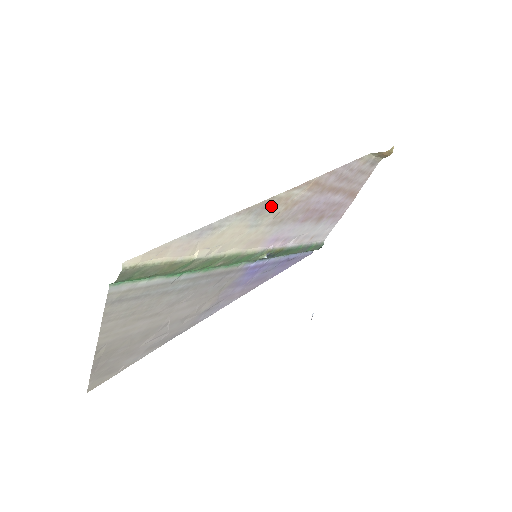
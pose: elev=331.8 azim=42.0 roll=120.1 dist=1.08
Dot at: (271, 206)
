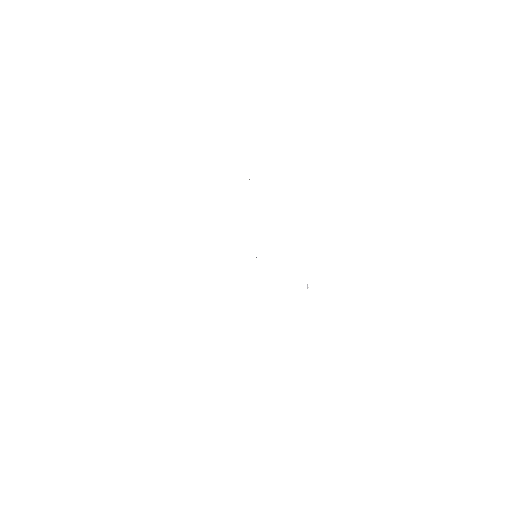
Dot at: occluded
